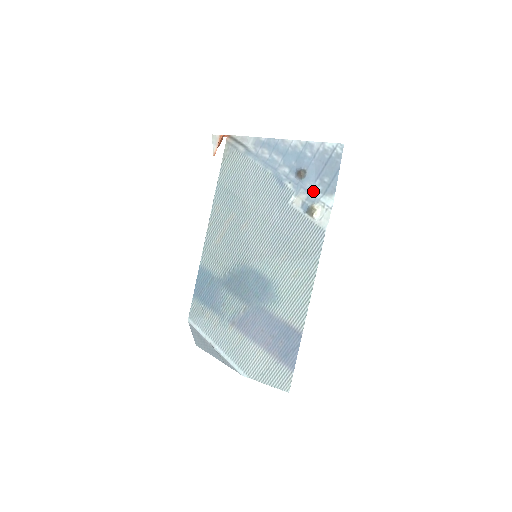
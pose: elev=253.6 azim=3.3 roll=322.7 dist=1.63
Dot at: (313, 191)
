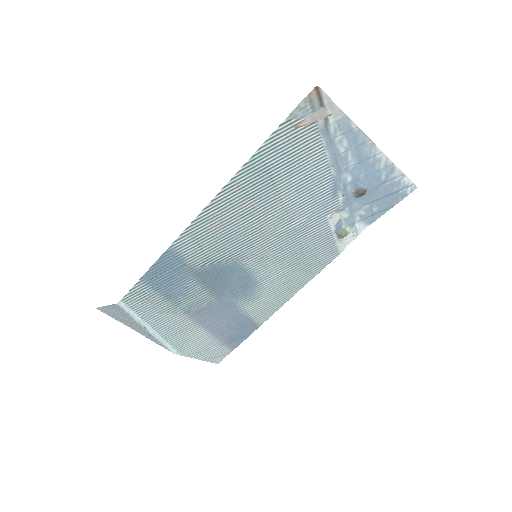
Dot at: (356, 213)
